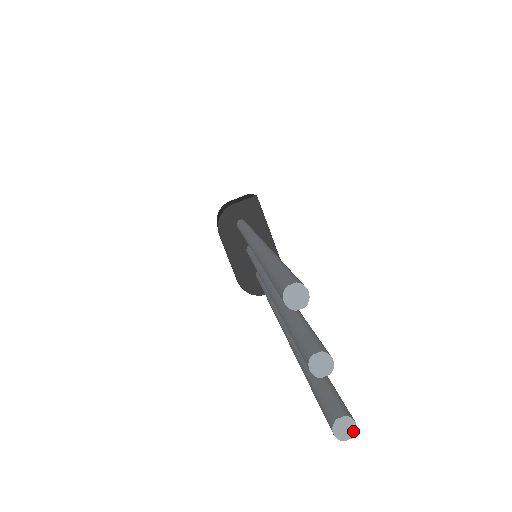
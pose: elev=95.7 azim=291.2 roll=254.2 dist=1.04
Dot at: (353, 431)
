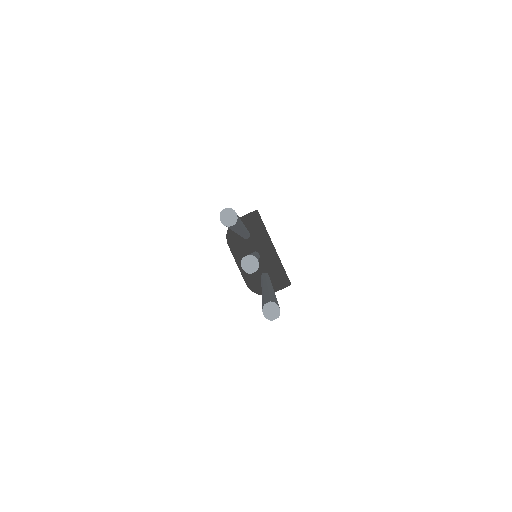
Dot at: (278, 313)
